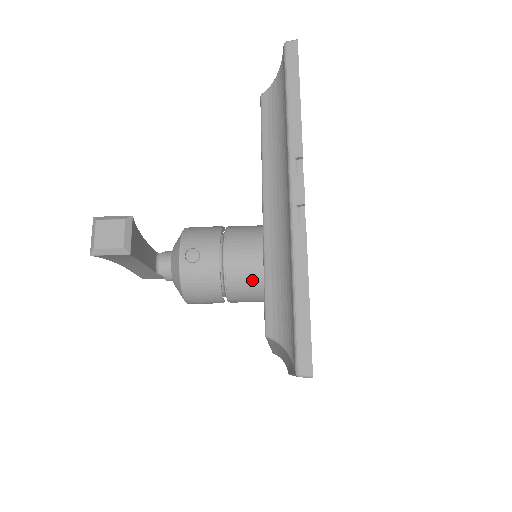
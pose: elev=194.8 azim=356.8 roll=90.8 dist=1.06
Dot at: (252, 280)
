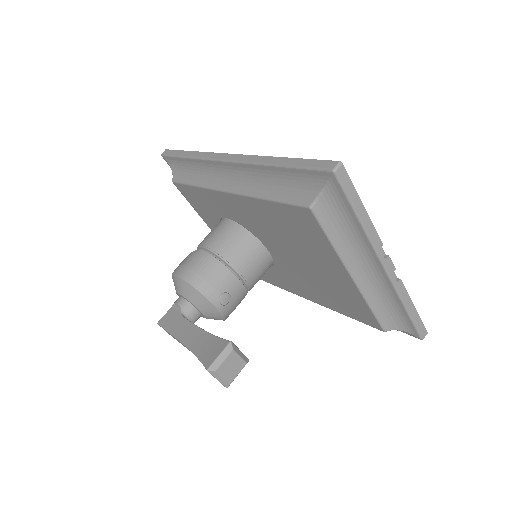
Dot at: (264, 272)
